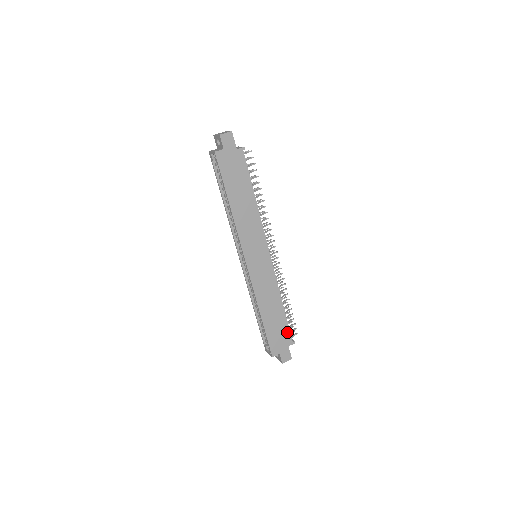
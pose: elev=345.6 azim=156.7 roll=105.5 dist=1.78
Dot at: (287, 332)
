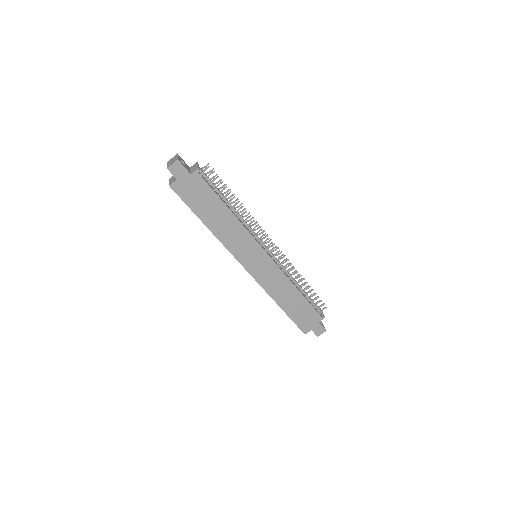
Dot at: (313, 311)
